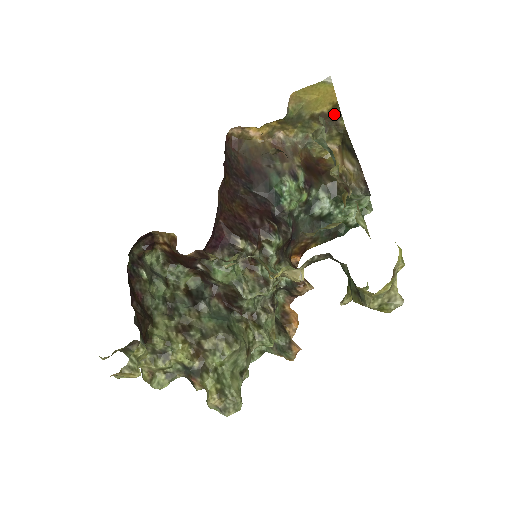
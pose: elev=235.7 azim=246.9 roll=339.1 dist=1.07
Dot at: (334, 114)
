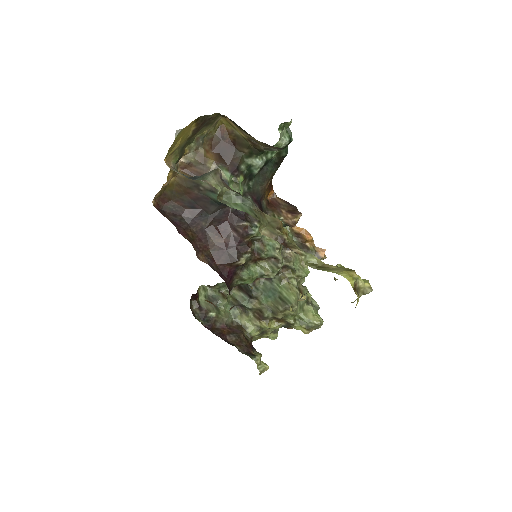
Dot at: (201, 121)
